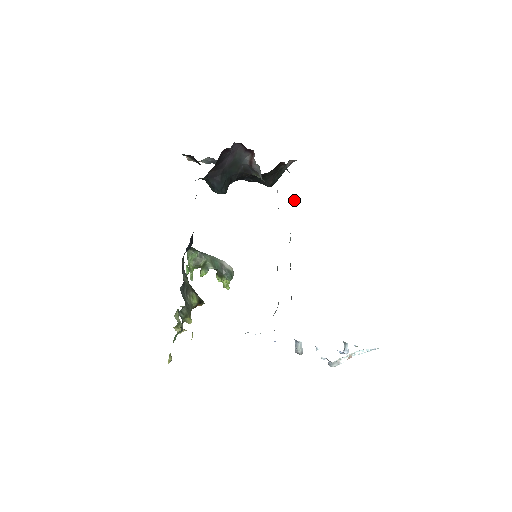
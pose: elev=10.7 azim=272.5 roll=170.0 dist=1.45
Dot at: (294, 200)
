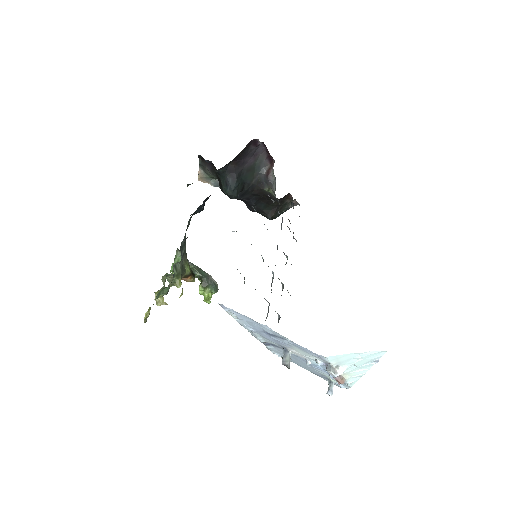
Dot at: occluded
